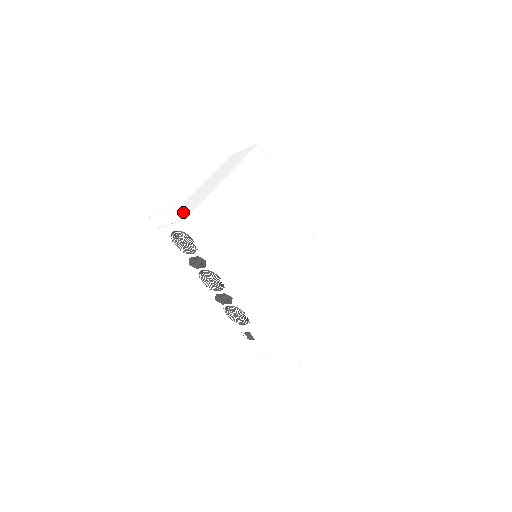
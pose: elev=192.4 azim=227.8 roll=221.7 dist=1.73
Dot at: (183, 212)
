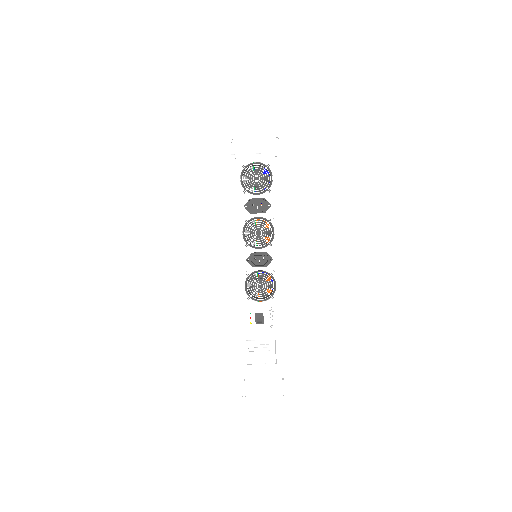
Dot at: occluded
